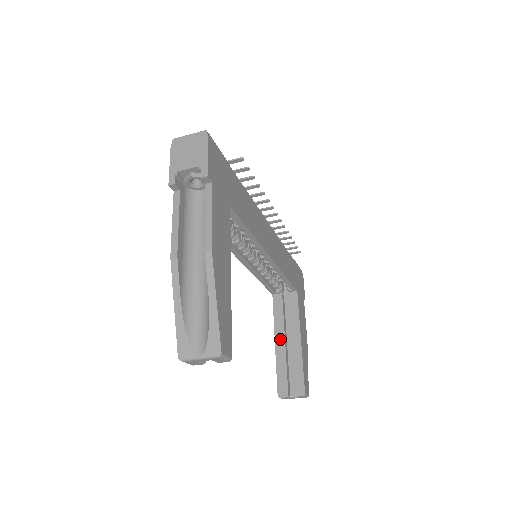
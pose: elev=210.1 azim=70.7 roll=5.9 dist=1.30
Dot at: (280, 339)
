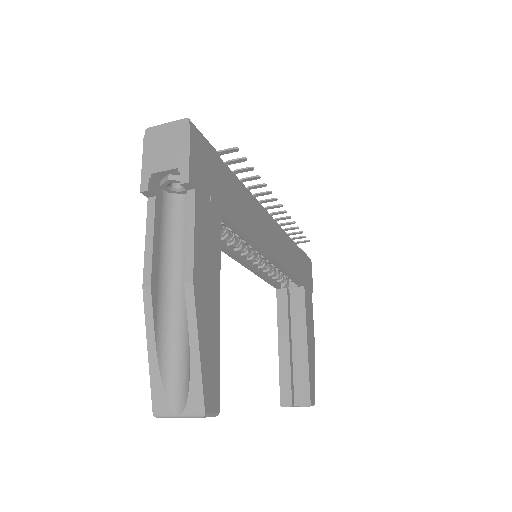
Dot at: (284, 341)
